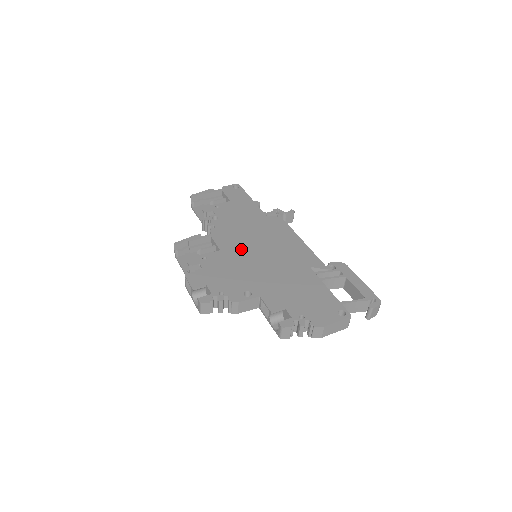
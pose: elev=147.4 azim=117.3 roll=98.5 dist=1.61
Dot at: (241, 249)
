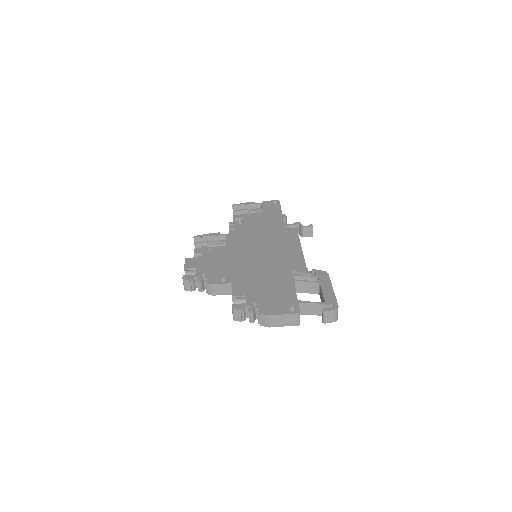
Dot at: (243, 247)
